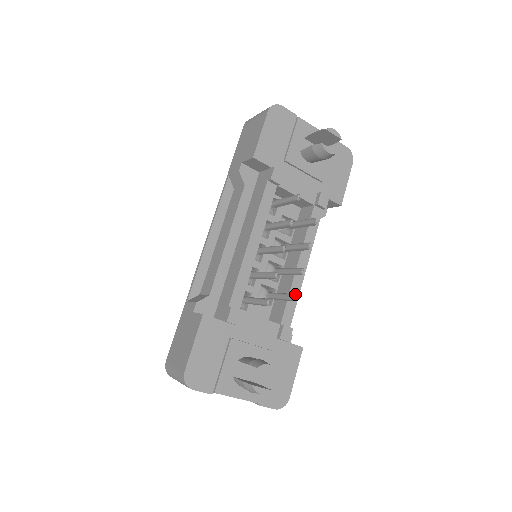
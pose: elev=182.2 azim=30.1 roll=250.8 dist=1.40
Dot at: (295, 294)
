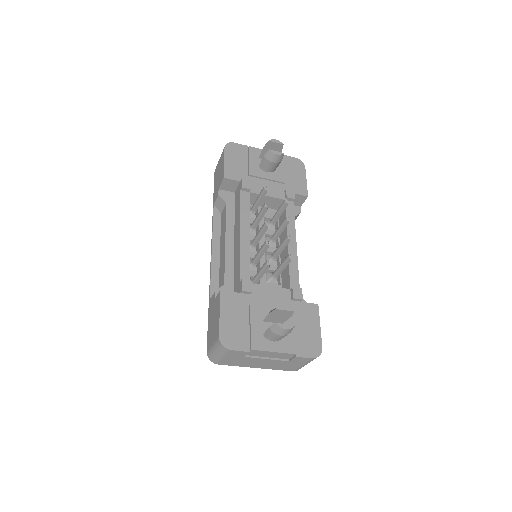
Dot at: (289, 254)
